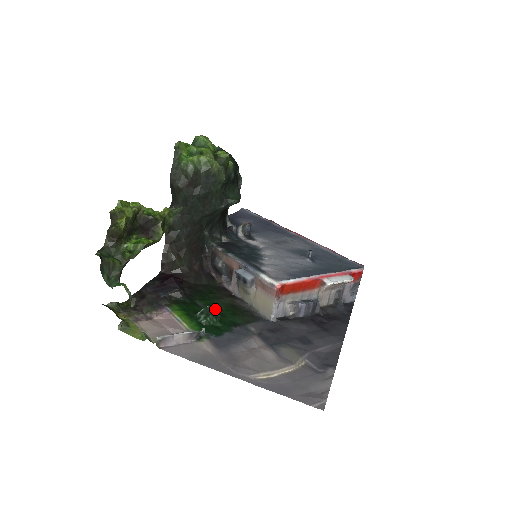
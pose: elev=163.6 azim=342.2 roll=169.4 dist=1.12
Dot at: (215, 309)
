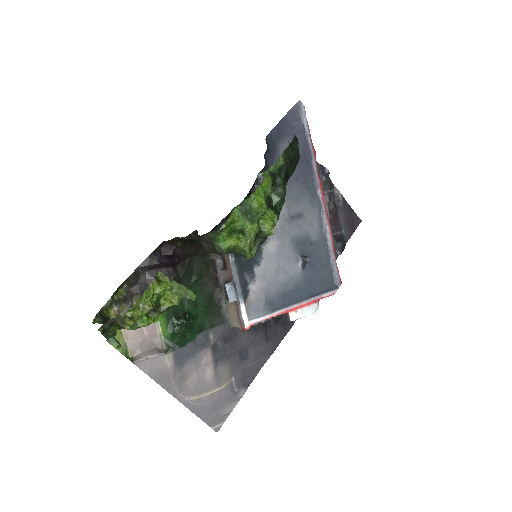
Dot at: (193, 306)
